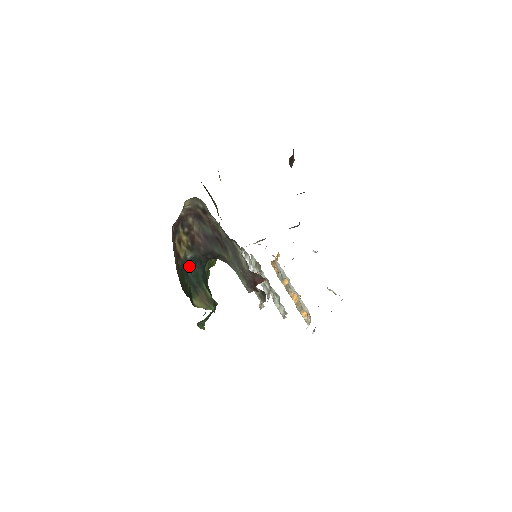
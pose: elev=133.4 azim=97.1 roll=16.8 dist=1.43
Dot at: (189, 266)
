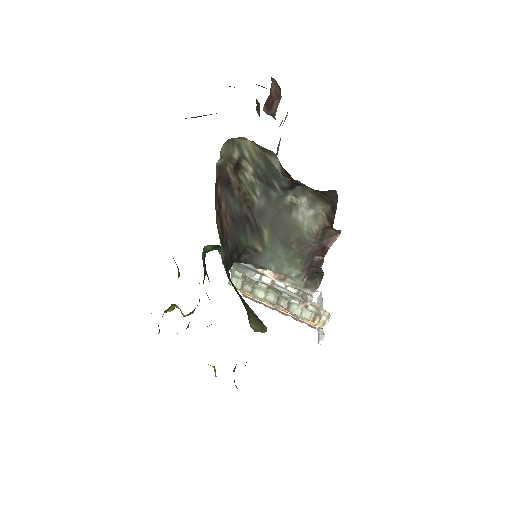
Dot at: (226, 273)
